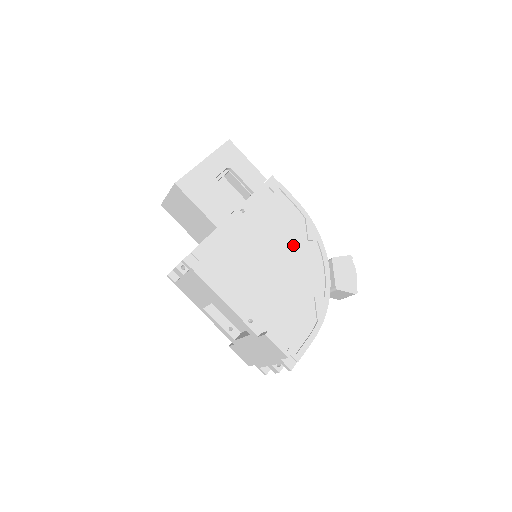
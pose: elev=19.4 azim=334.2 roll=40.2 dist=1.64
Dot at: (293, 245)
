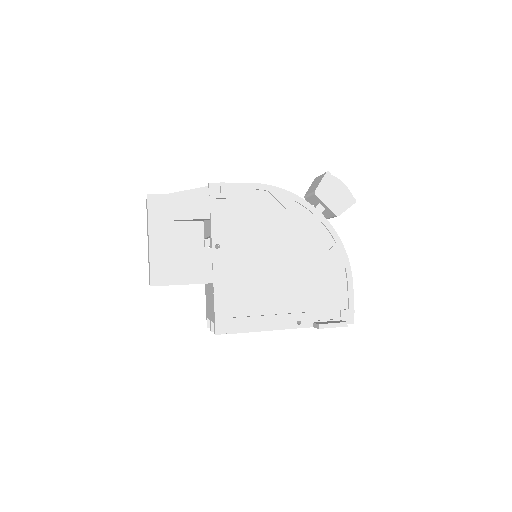
Dot at: (278, 227)
